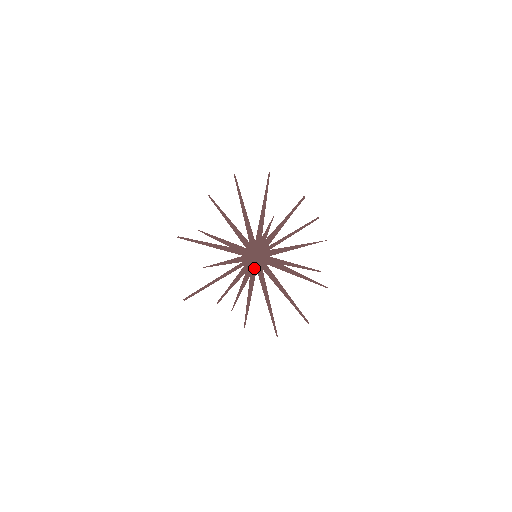
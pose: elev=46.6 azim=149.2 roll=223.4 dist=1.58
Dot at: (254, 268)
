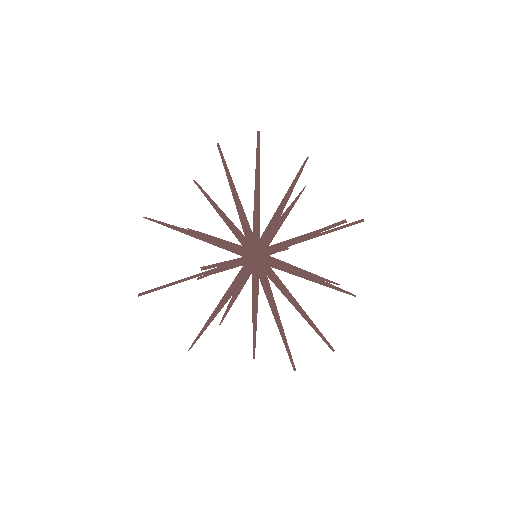
Dot at: (266, 269)
